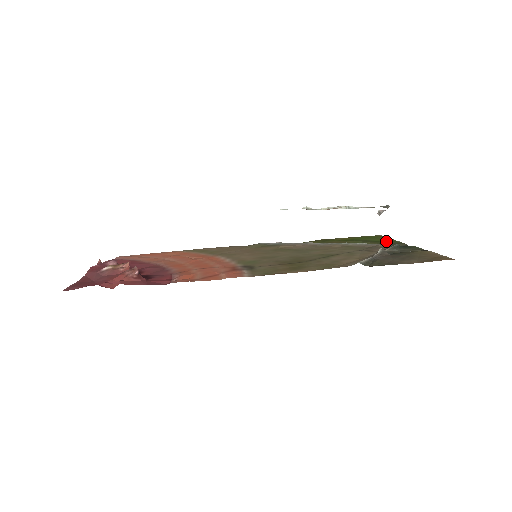
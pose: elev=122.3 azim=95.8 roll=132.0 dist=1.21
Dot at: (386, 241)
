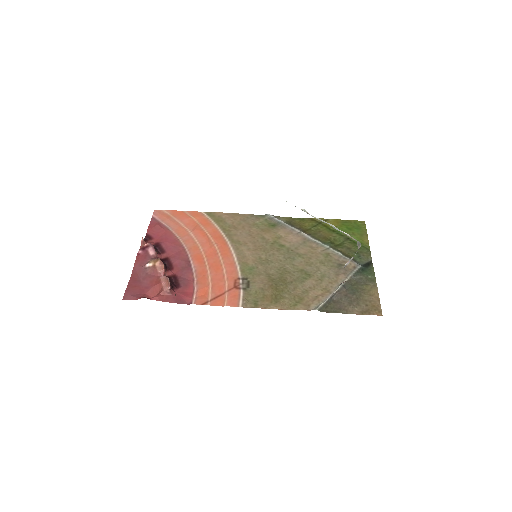
Dot at: occluded
